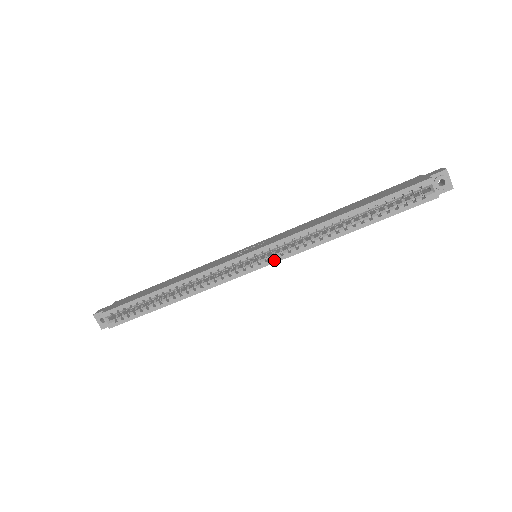
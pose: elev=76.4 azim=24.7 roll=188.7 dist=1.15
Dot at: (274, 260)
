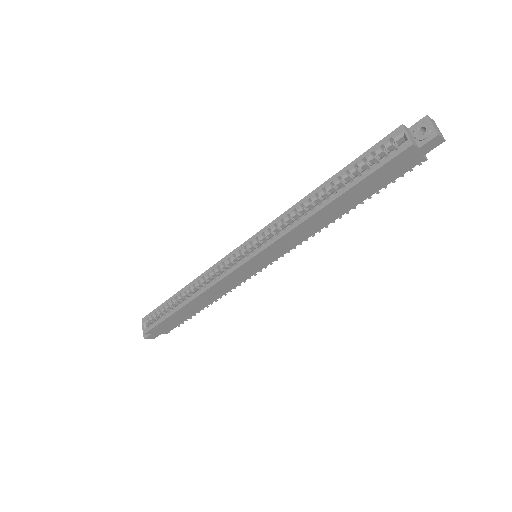
Dot at: (259, 250)
